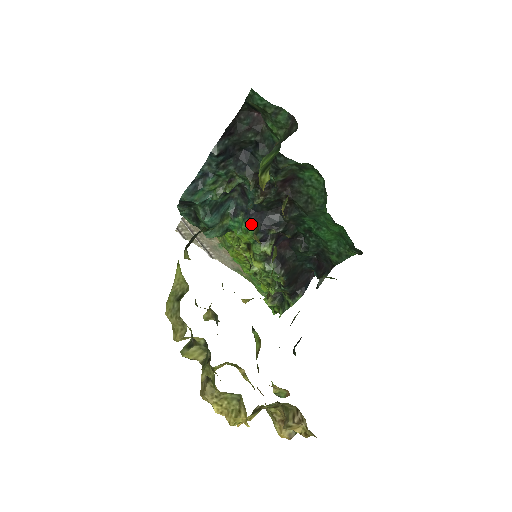
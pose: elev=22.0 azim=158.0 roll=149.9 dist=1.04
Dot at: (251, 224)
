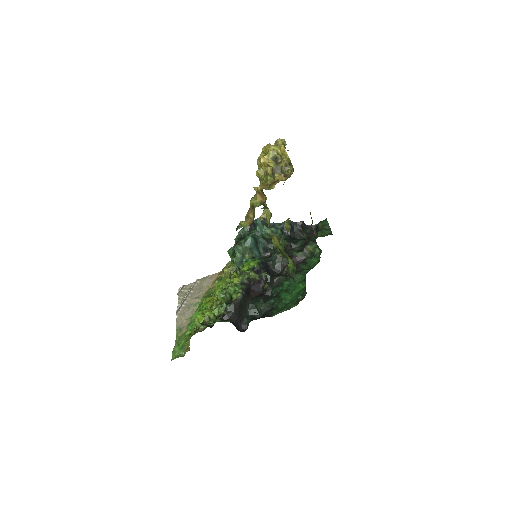
Dot at: (261, 260)
